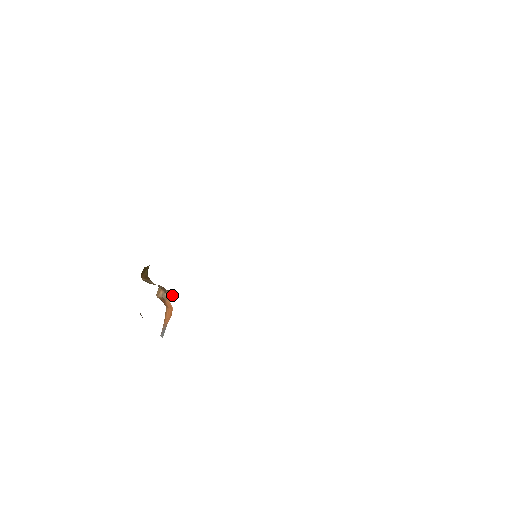
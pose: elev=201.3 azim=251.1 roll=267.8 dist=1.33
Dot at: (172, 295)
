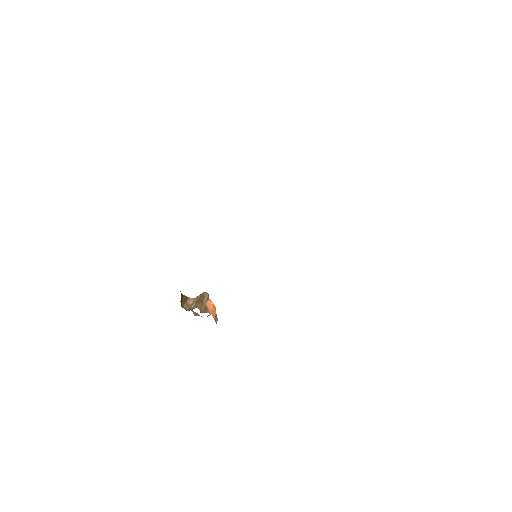
Dot at: (208, 296)
